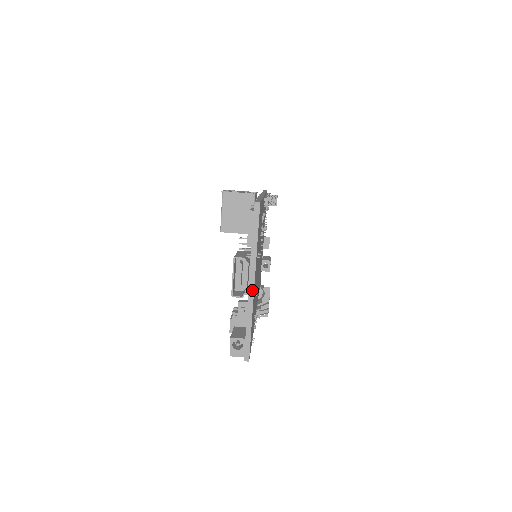
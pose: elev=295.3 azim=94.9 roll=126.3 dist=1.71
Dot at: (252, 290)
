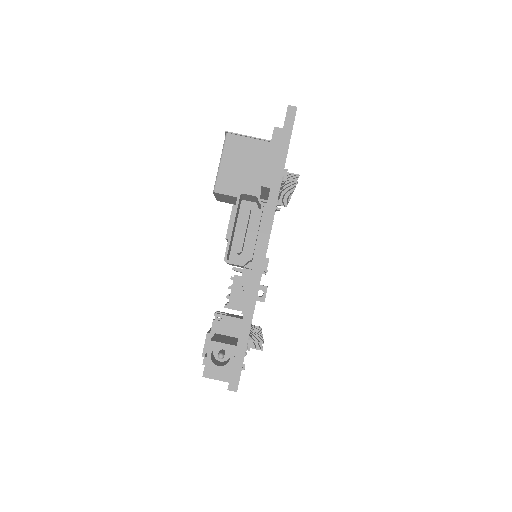
Dot at: (262, 256)
